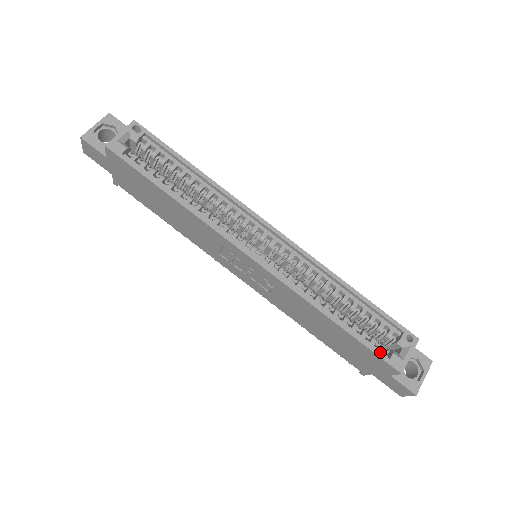
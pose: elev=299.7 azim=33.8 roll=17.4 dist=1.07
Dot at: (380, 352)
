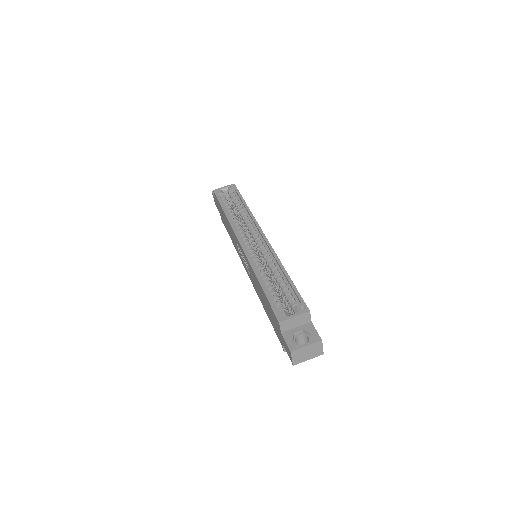
Dot at: (275, 306)
